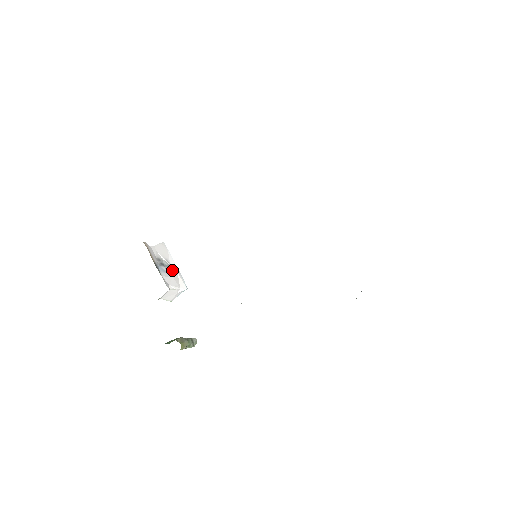
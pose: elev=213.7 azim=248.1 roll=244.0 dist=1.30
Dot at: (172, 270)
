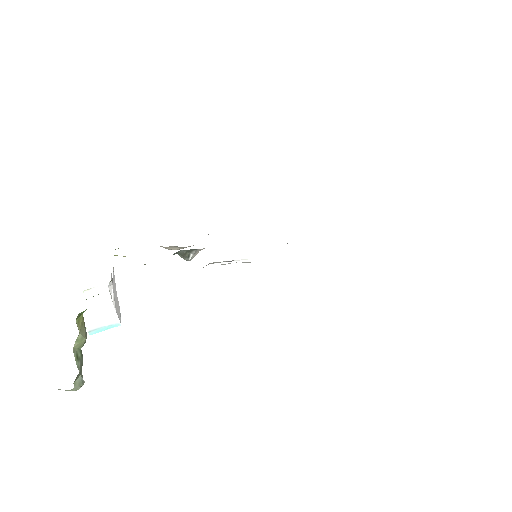
Dot at: occluded
